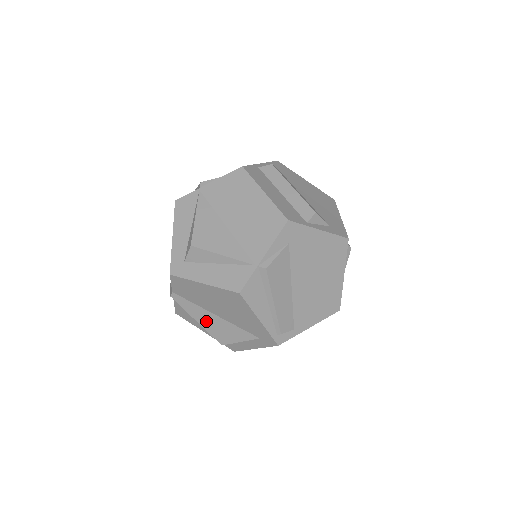
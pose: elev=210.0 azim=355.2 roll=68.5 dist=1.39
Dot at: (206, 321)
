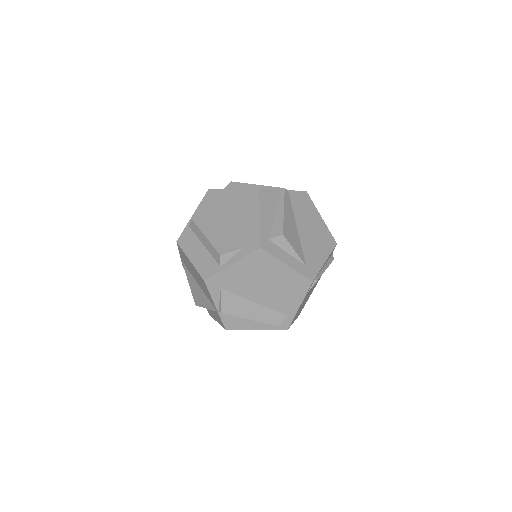
Dot at: occluded
